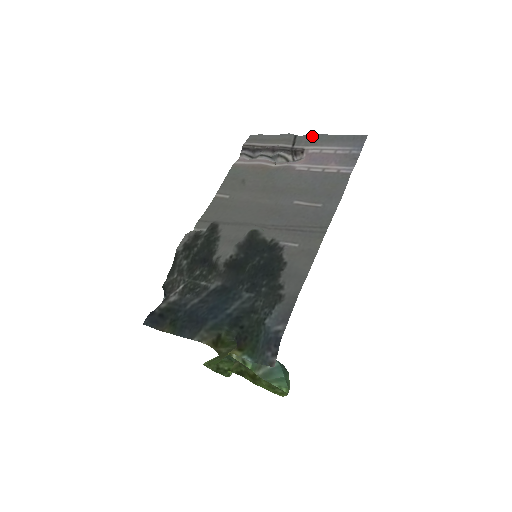
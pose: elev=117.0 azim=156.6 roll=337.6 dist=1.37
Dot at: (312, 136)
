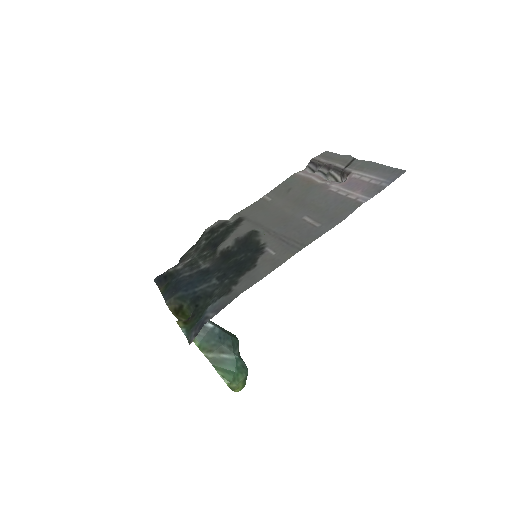
Dot at: (365, 162)
